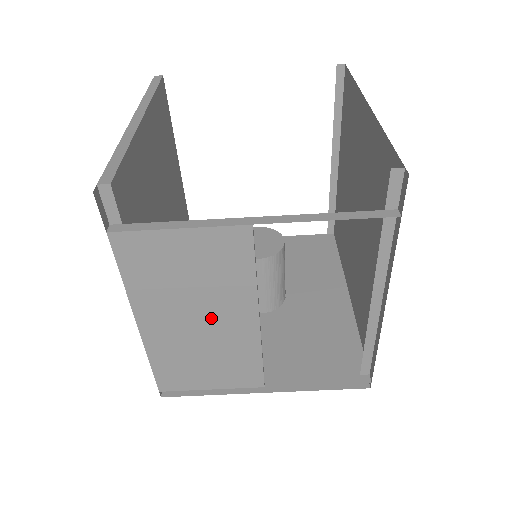
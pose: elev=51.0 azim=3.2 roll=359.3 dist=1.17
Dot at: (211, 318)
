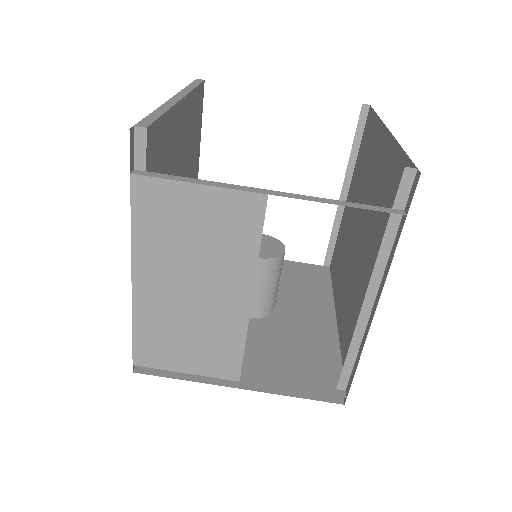
Dot at: (205, 289)
